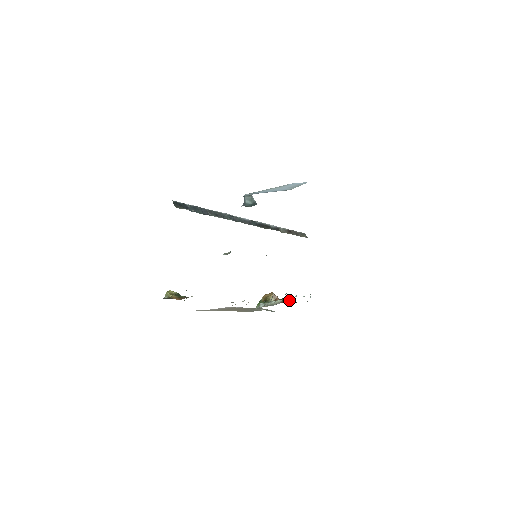
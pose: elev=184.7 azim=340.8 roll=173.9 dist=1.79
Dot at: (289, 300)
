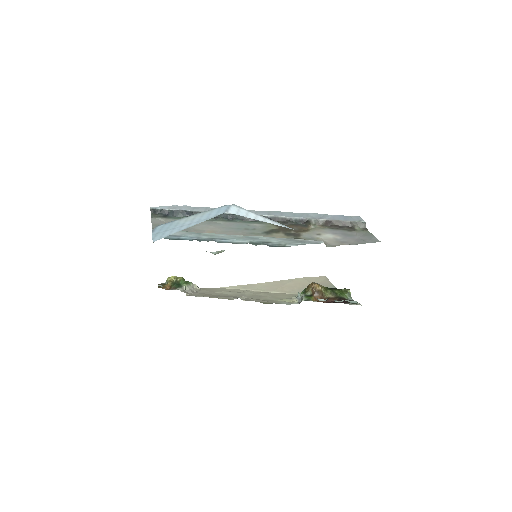
Dot at: (348, 293)
